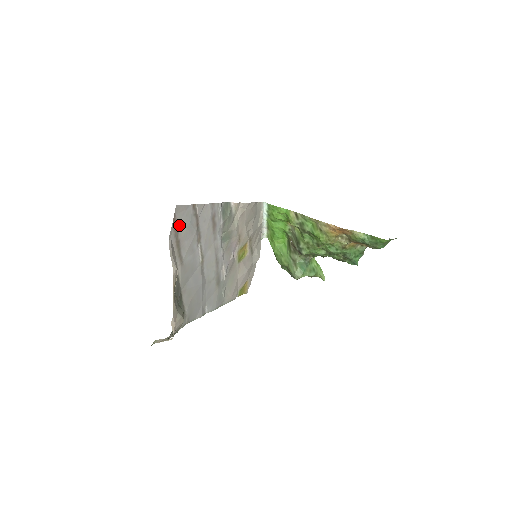
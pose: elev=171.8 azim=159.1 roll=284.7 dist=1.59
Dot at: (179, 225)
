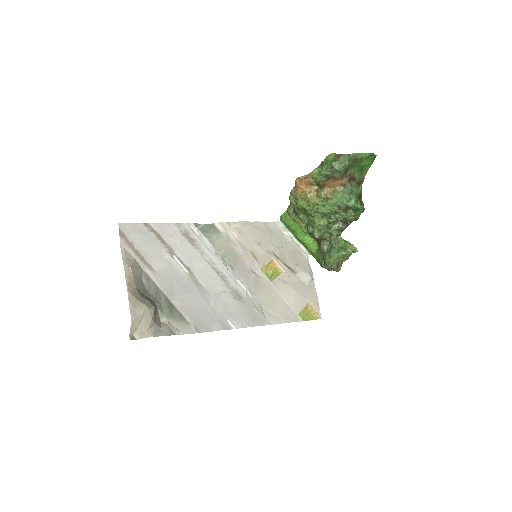
Dot at: (131, 238)
